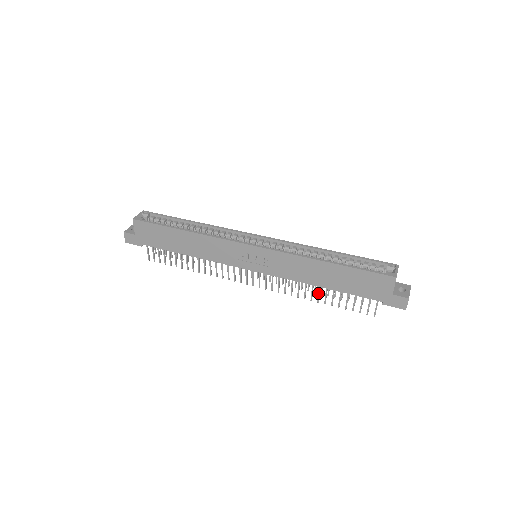
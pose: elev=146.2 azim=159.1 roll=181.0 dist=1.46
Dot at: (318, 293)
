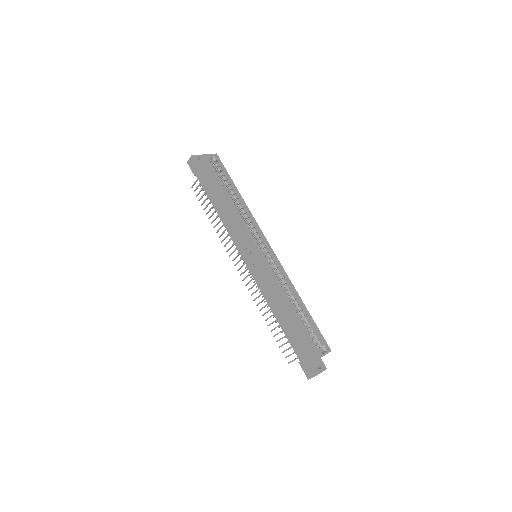
Dot at: (270, 316)
